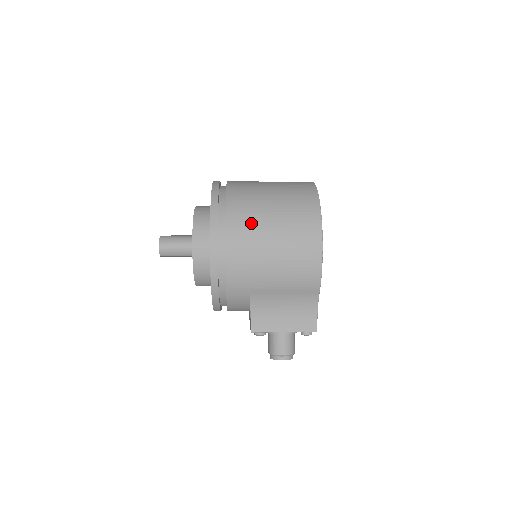
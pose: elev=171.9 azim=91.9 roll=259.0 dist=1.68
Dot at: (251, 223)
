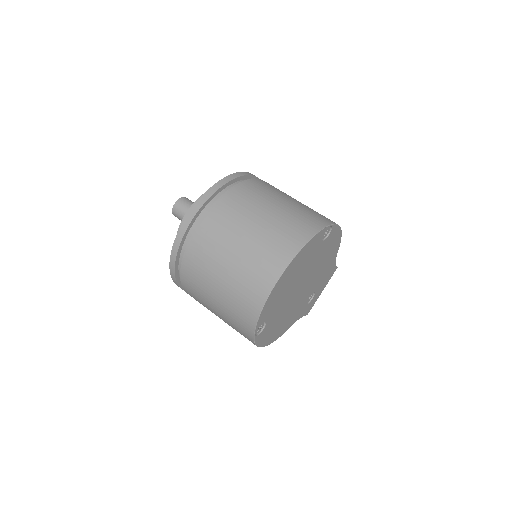
Dot at: occluded
